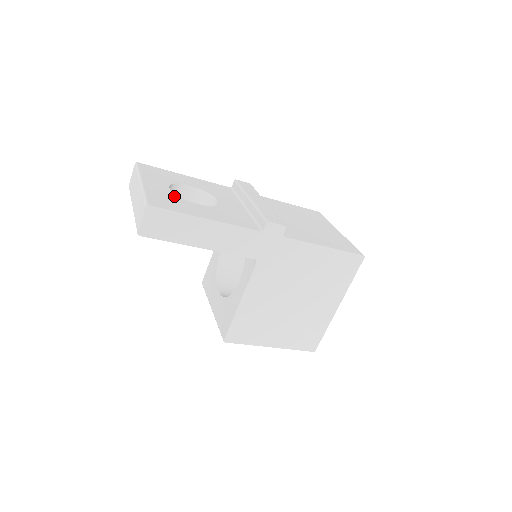
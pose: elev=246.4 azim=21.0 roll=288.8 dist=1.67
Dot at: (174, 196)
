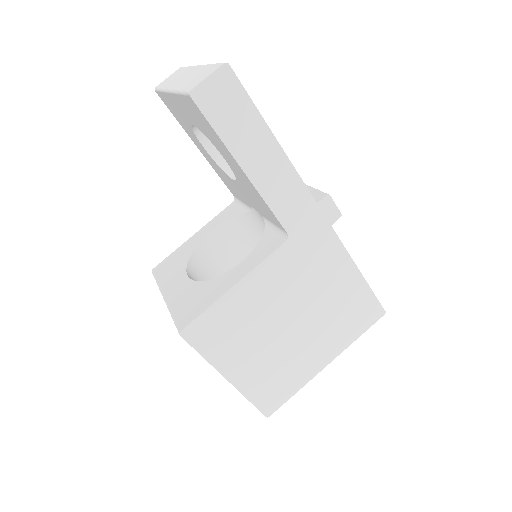
Dot at: occluded
